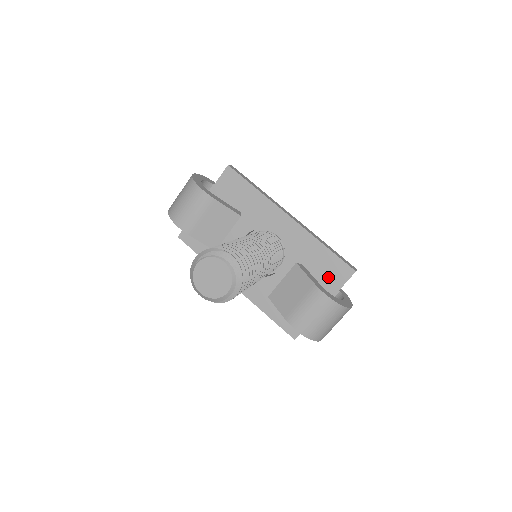
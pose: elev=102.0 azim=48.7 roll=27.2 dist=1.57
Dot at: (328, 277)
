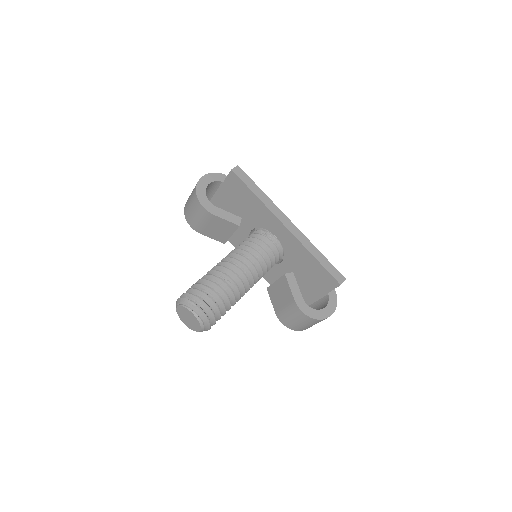
Dot at: (319, 281)
